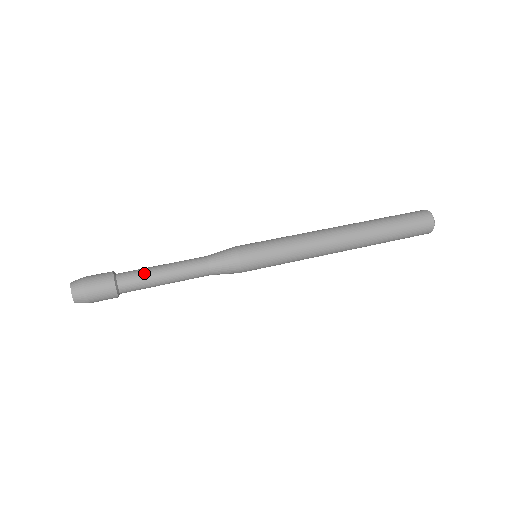
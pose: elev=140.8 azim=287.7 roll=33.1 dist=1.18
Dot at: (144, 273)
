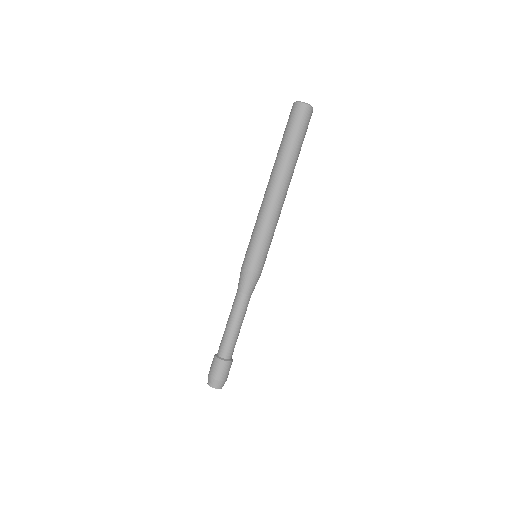
Dot at: (229, 339)
